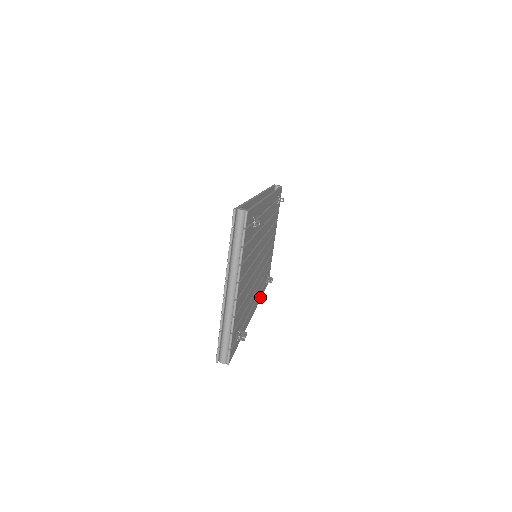
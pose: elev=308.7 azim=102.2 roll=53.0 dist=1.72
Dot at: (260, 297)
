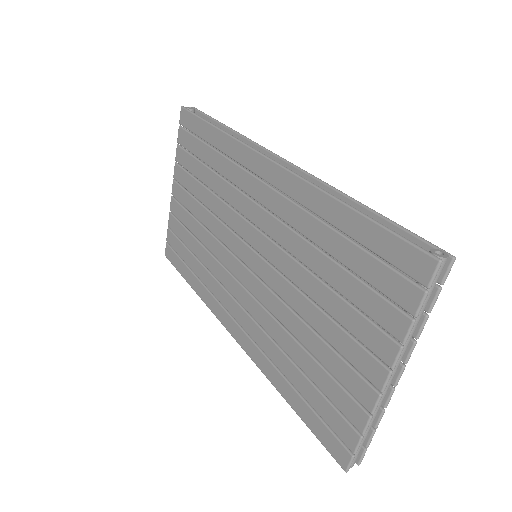
Dot at: occluded
